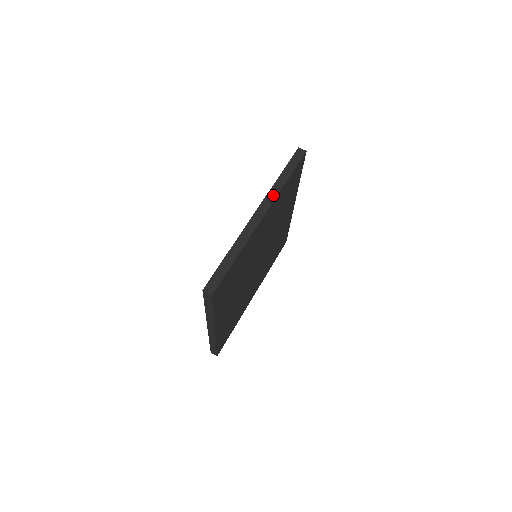
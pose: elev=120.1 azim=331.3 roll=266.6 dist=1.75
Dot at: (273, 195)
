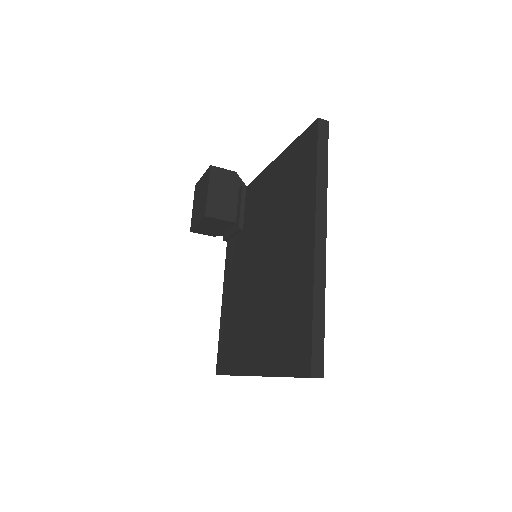
Dot at: (323, 203)
